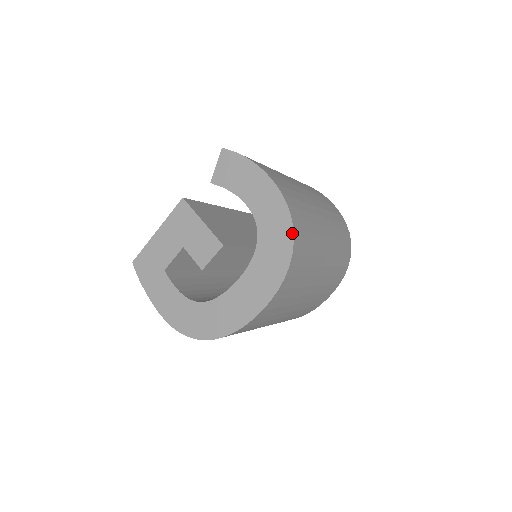
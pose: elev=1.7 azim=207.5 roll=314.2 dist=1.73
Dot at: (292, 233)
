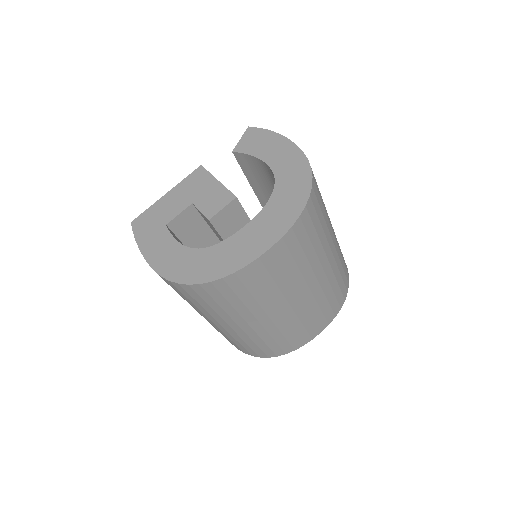
Dot at: (311, 179)
